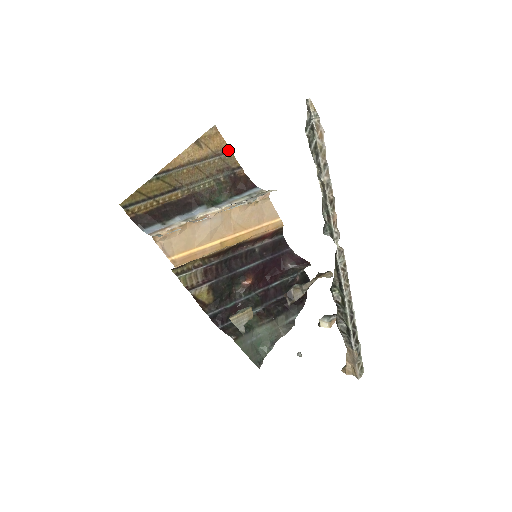
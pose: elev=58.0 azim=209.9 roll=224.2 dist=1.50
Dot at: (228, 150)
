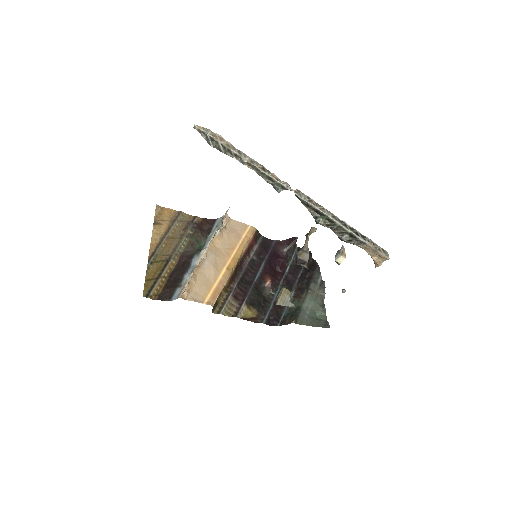
Dot at: (178, 213)
